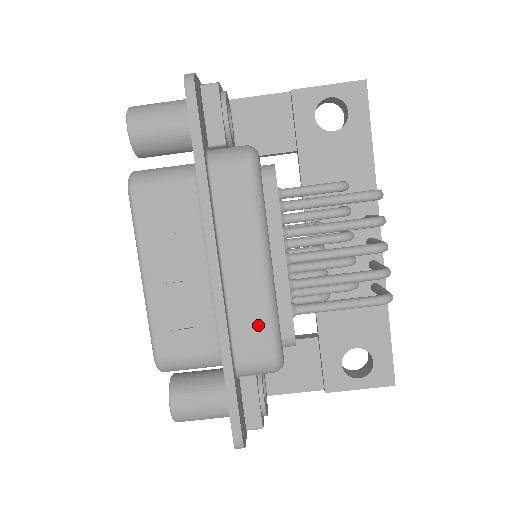
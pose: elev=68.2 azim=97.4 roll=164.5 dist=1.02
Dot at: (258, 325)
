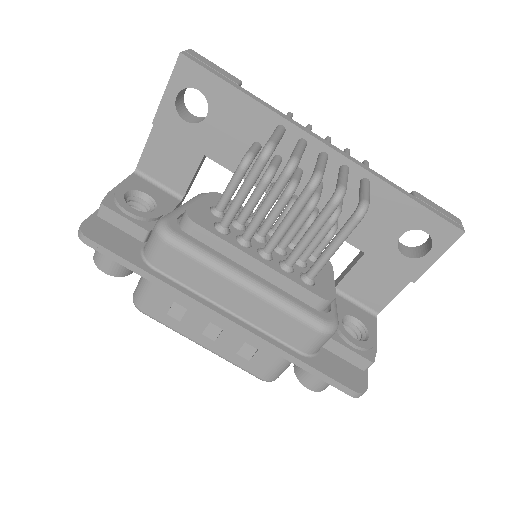
Dot at: (286, 322)
